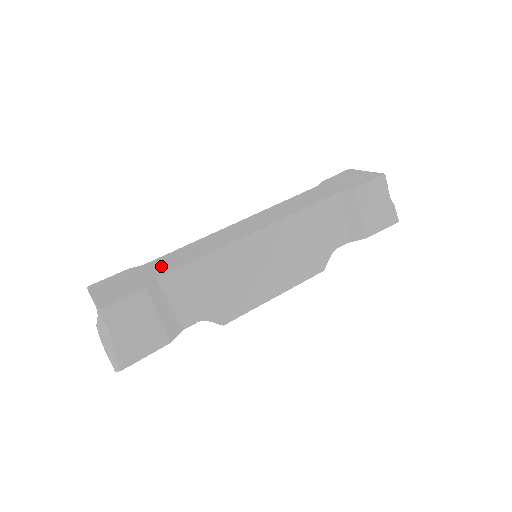
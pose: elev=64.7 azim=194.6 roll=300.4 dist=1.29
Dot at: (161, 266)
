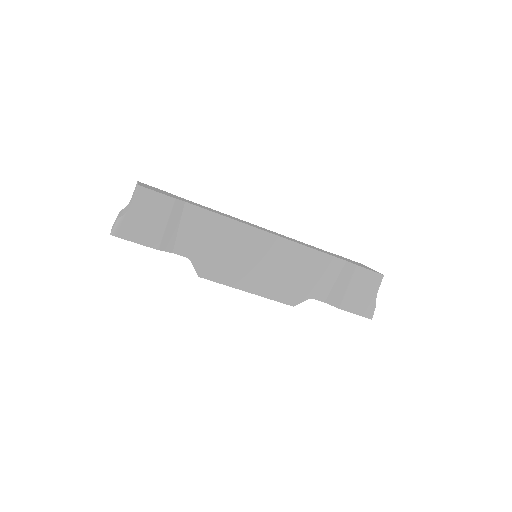
Dot at: (193, 203)
